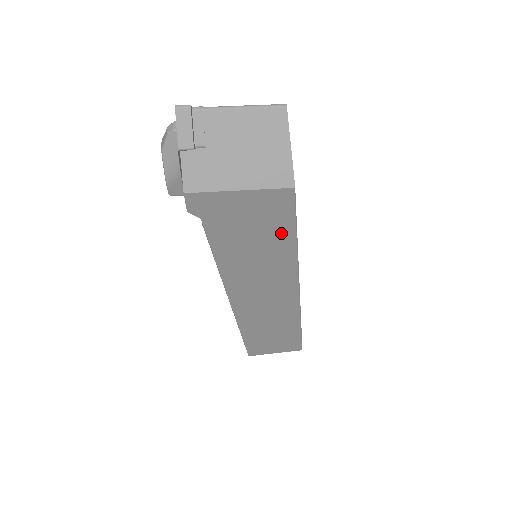
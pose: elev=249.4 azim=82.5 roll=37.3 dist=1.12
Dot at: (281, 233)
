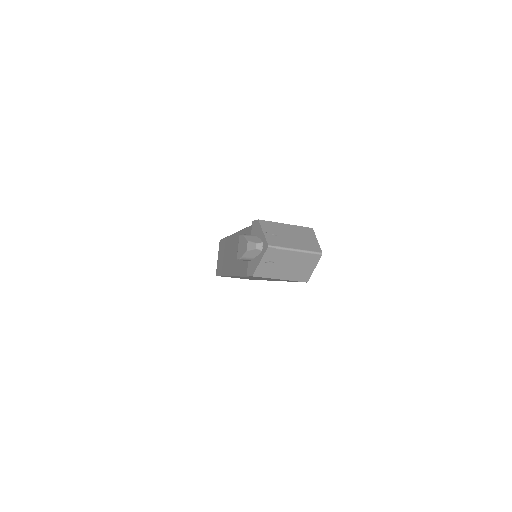
Dot at: occluded
